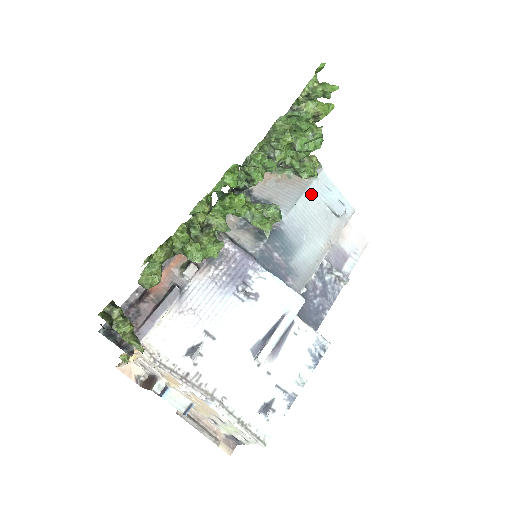
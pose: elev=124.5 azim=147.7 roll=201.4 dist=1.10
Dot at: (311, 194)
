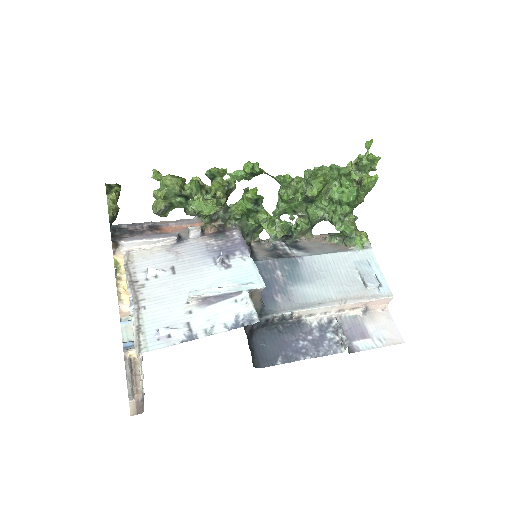
Dot at: (347, 257)
